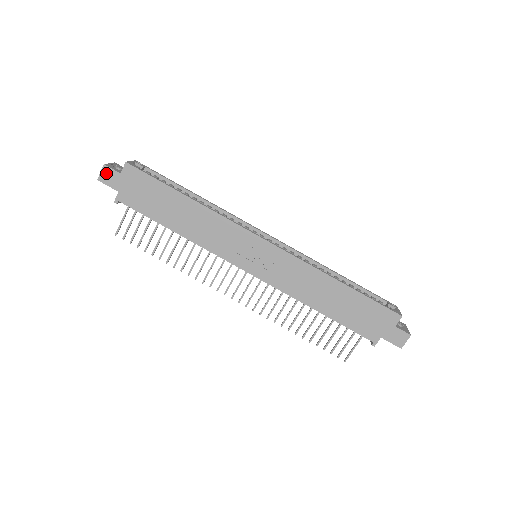
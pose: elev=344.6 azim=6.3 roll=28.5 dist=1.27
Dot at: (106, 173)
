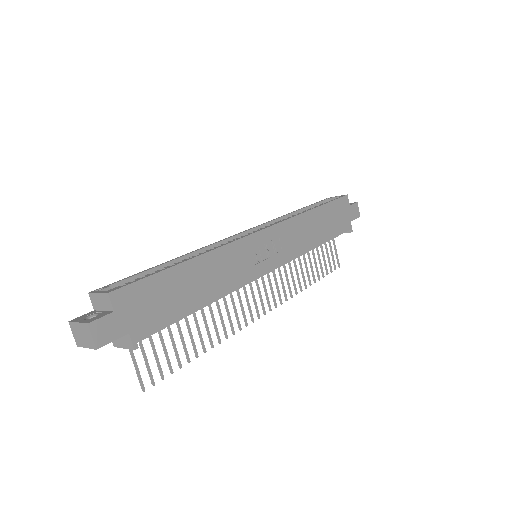
Dot at: (99, 330)
